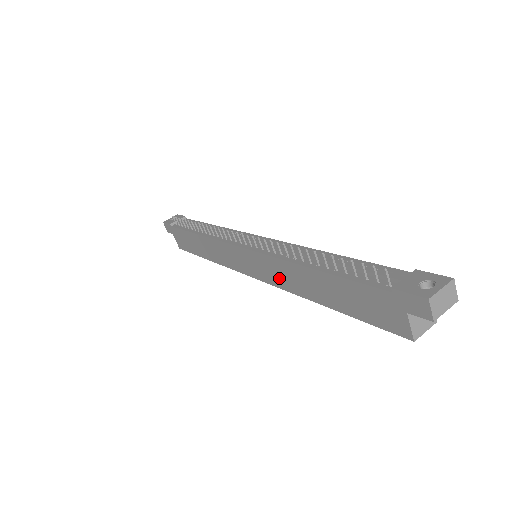
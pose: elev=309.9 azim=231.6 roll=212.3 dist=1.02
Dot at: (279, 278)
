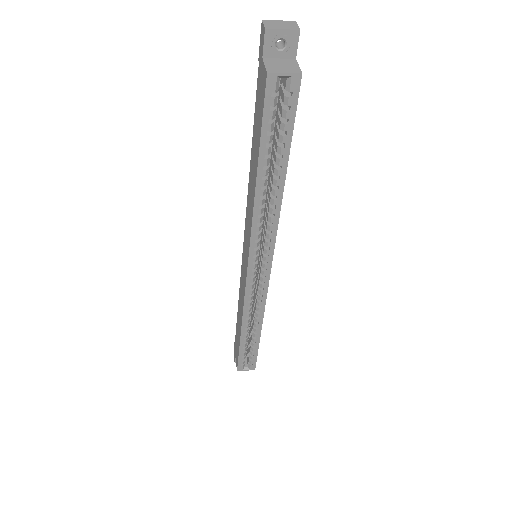
Dot at: (249, 222)
